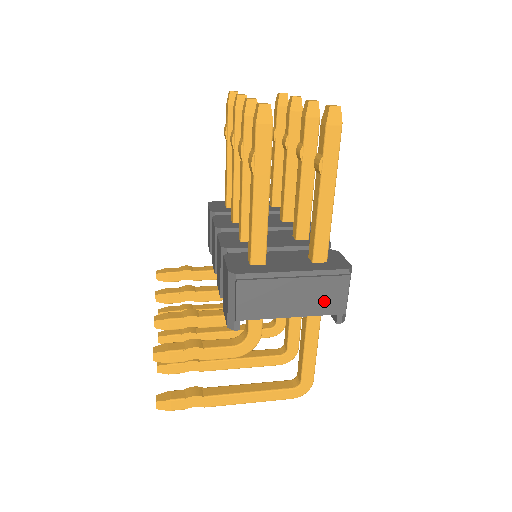
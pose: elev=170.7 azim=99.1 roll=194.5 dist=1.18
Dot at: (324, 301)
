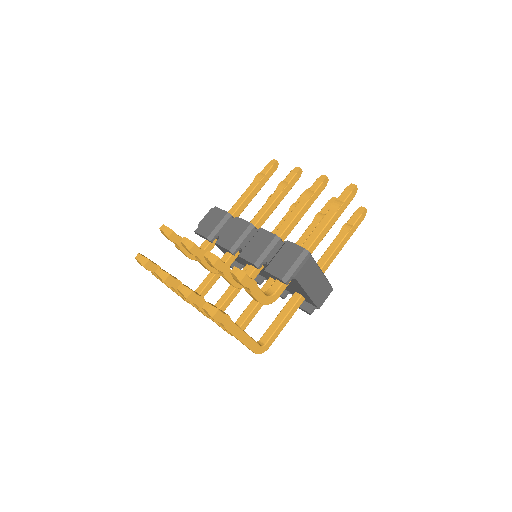
Dot at: (320, 295)
